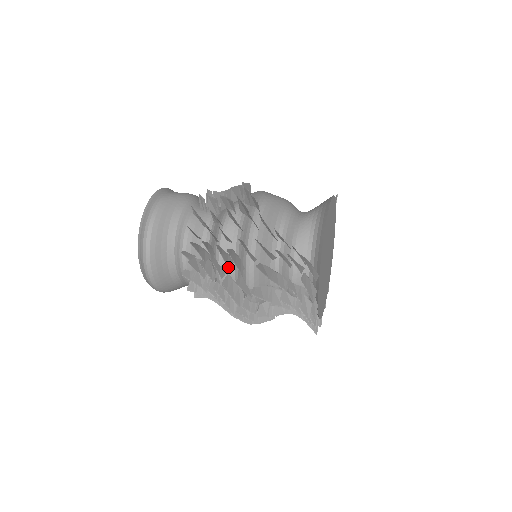
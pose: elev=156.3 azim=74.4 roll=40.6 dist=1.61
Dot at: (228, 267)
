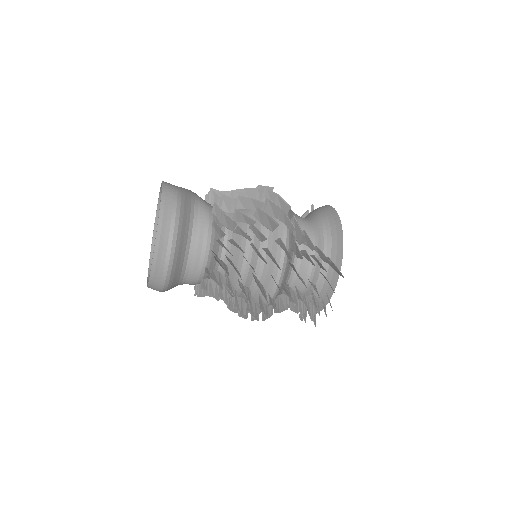
Dot at: (254, 265)
